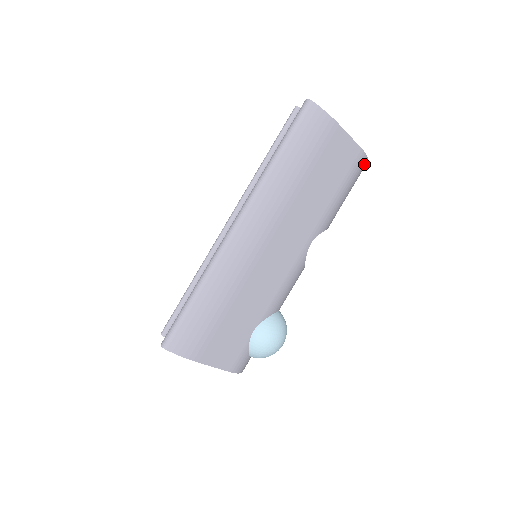
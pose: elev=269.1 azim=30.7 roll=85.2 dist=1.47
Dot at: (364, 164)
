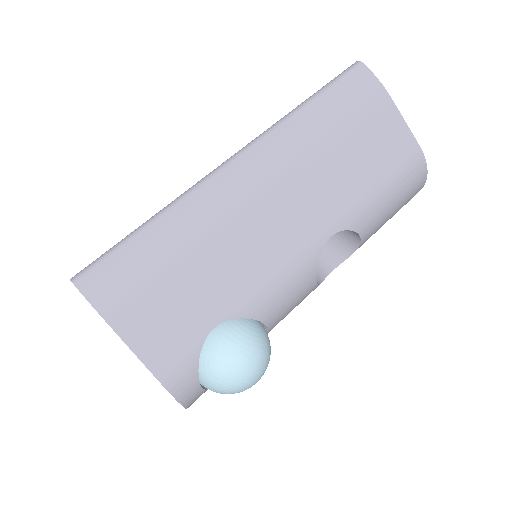
Dot at: (421, 172)
